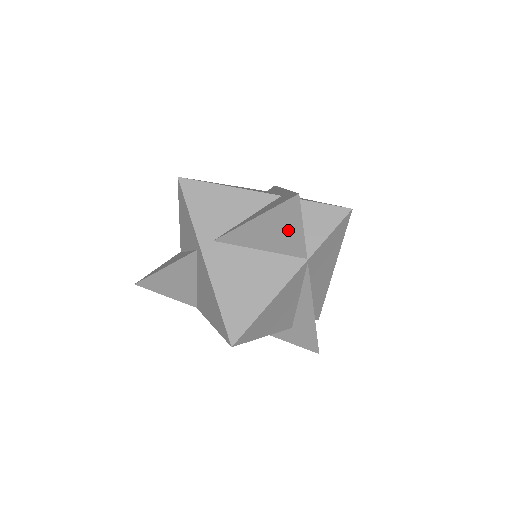
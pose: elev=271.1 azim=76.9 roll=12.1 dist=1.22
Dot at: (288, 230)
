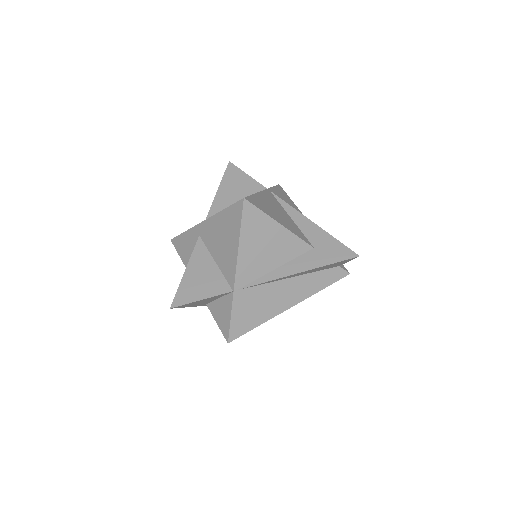
Dot at: (241, 182)
